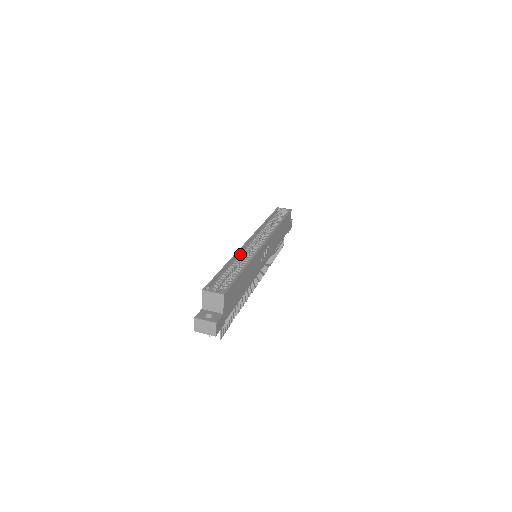
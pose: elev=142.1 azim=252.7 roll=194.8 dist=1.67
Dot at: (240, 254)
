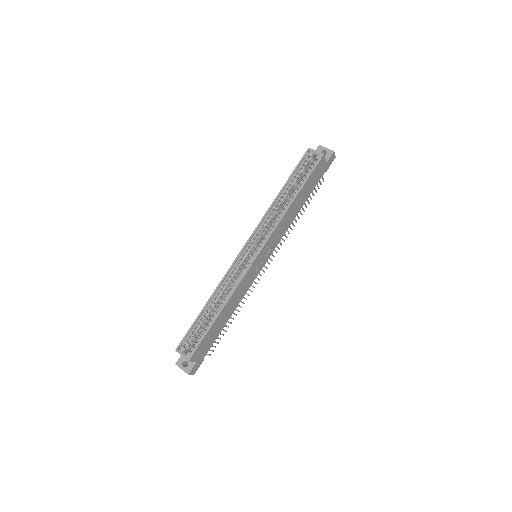
Dot at: (226, 280)
